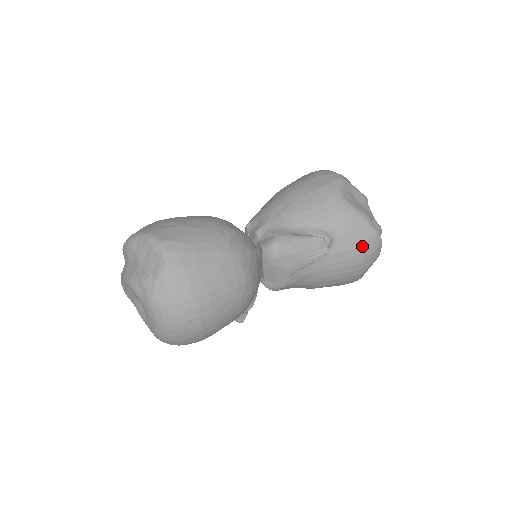
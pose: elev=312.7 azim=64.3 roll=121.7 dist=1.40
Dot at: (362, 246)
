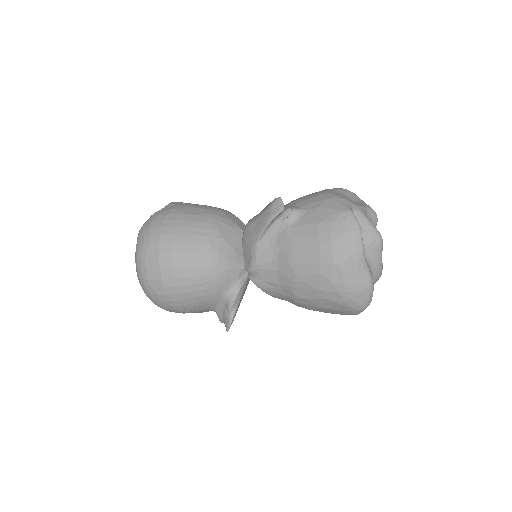
Dot at: (329, 221)
